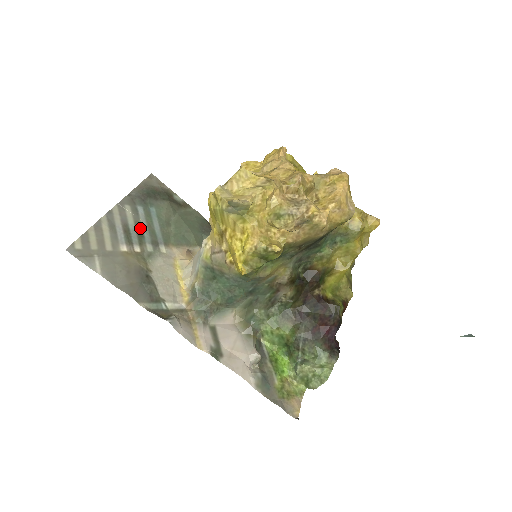
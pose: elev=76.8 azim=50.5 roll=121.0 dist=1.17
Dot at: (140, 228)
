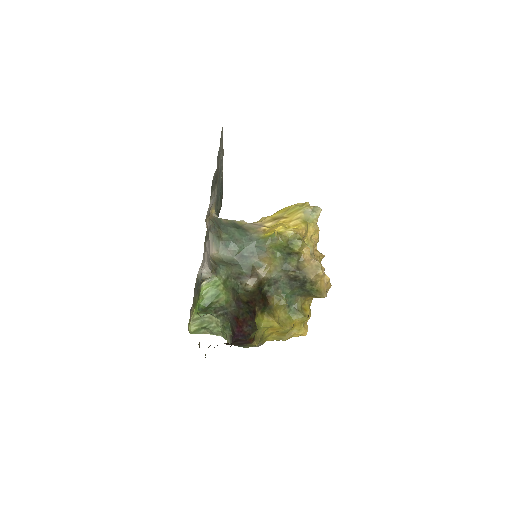
Dot at: occluded
